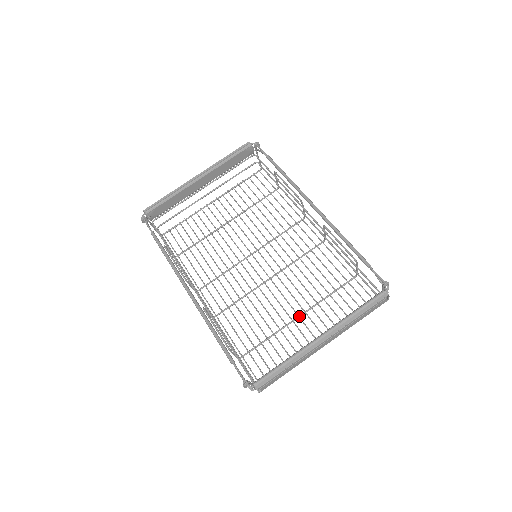
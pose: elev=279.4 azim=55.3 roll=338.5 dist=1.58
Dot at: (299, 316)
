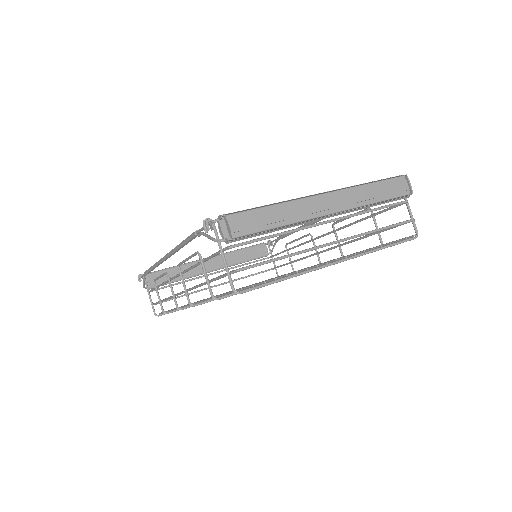
Dot at: occluded
